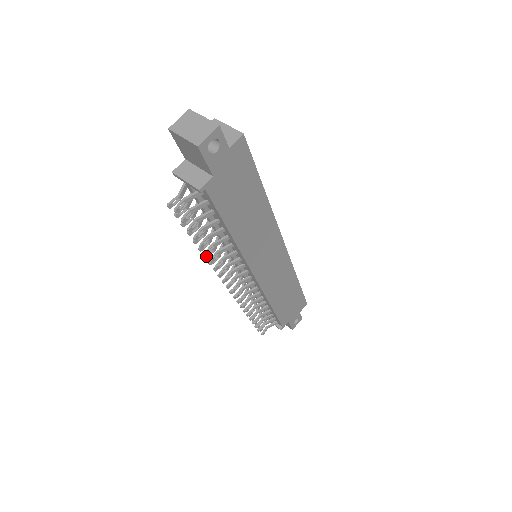
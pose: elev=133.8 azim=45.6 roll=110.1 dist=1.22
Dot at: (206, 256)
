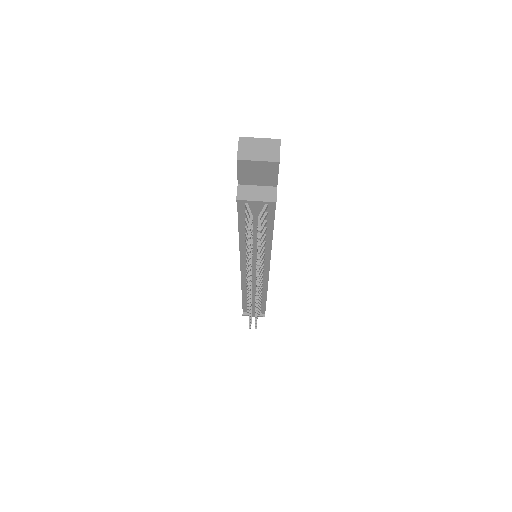
Dot at: (250, 269)
